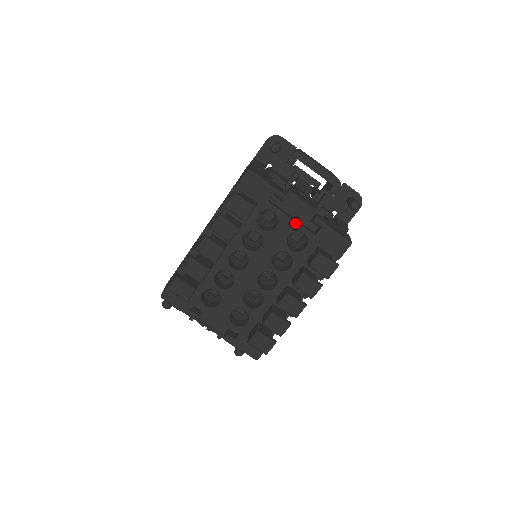
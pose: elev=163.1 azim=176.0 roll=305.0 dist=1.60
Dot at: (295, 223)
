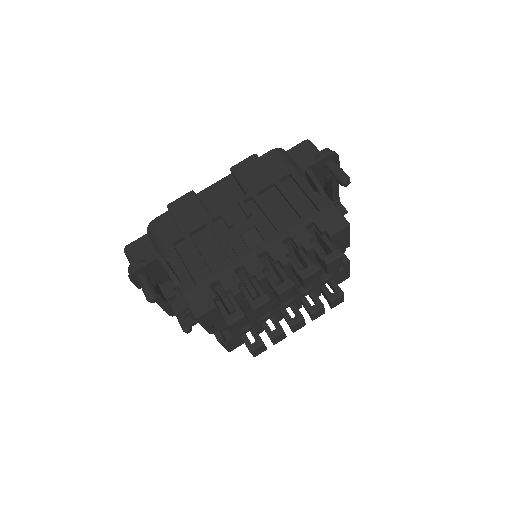
Dot at: occluded
